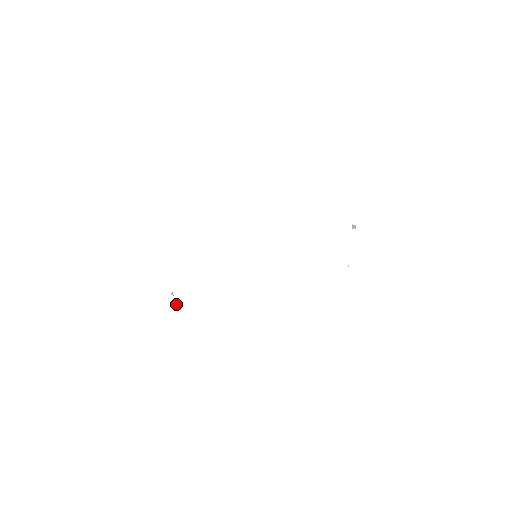
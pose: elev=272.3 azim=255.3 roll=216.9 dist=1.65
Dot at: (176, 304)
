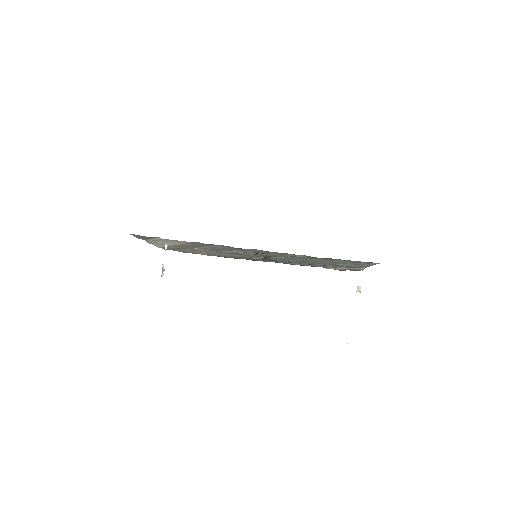
Dot at: (162, 265)
